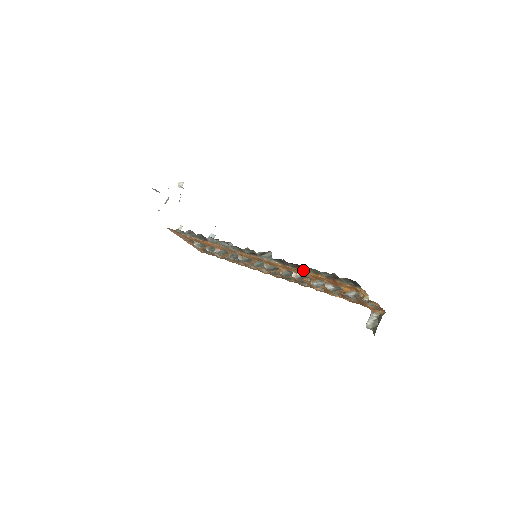
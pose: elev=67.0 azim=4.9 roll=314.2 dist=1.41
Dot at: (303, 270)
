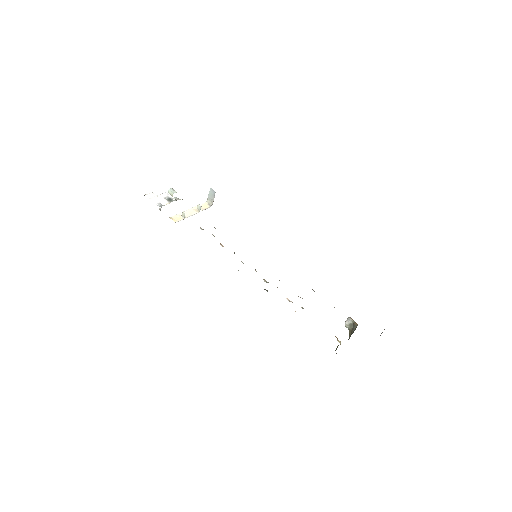
Dot at: occluded
